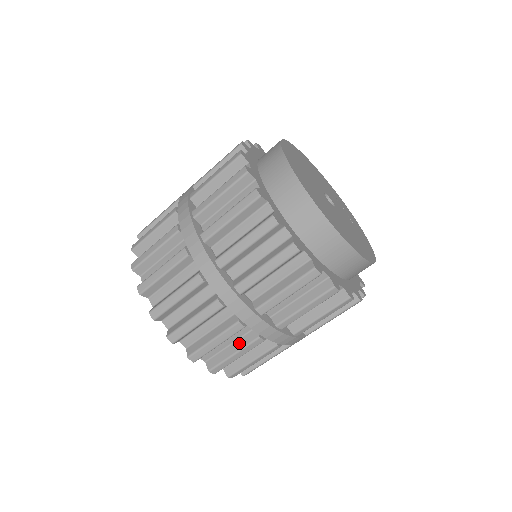
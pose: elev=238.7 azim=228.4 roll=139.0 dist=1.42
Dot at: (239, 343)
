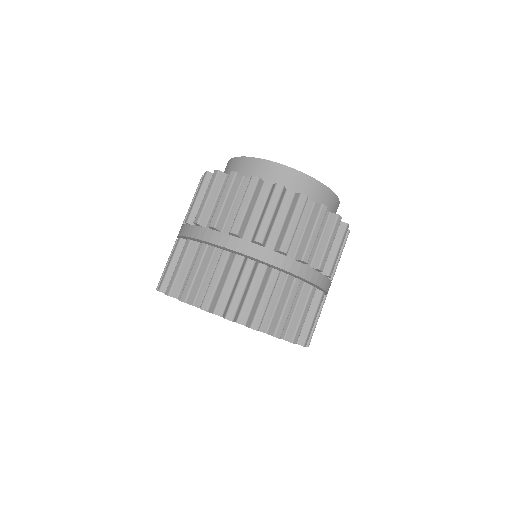
Dot at: (238, 278)
